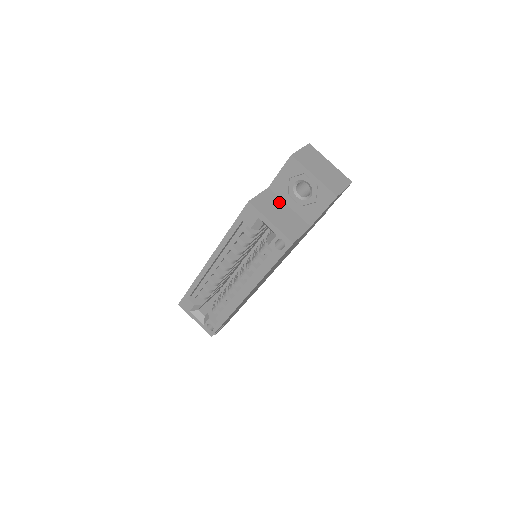
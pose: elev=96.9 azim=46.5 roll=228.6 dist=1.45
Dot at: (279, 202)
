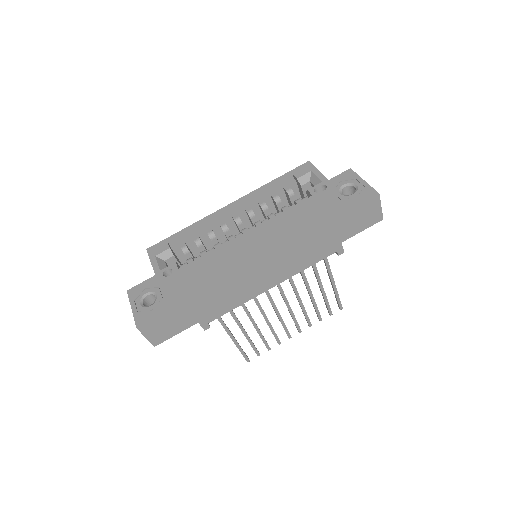
Dot at: occluded
